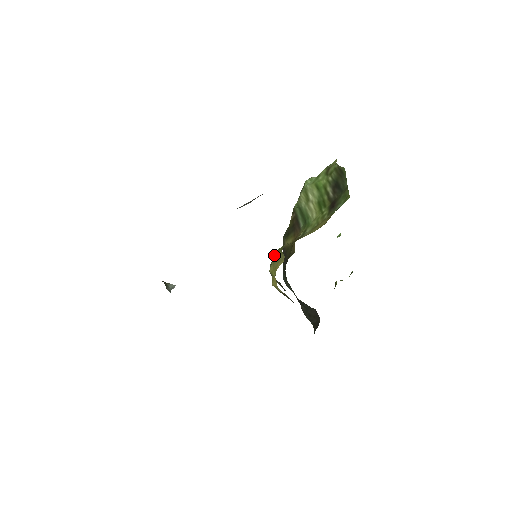
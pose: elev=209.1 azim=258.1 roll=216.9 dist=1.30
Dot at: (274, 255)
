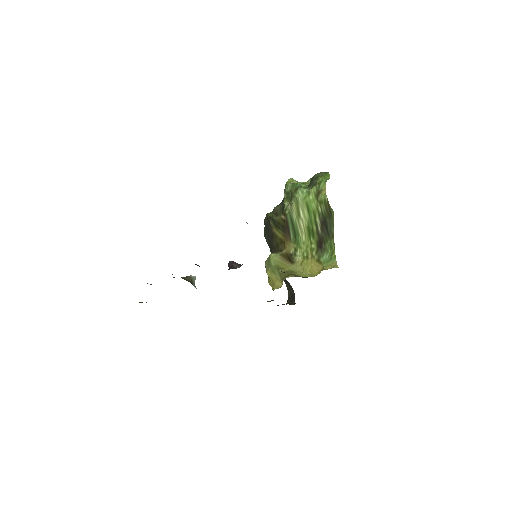
Dot at: (272, 266)
